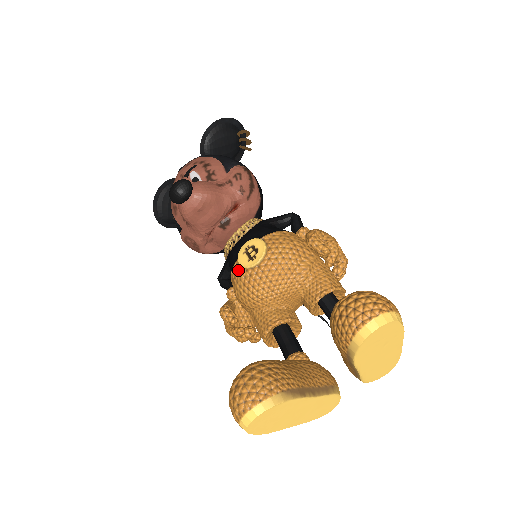
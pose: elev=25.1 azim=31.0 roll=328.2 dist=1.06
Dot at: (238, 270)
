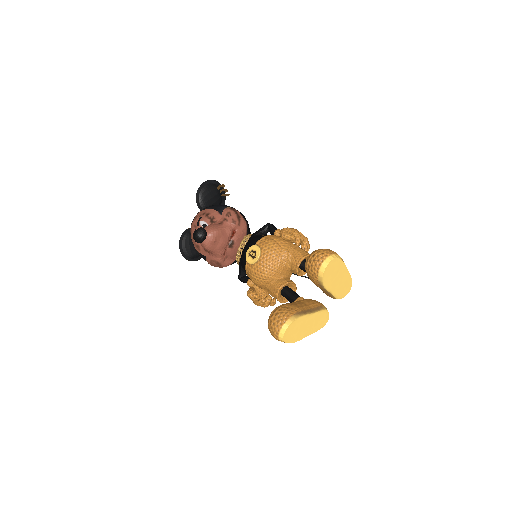
Dot at: (249, 267)
